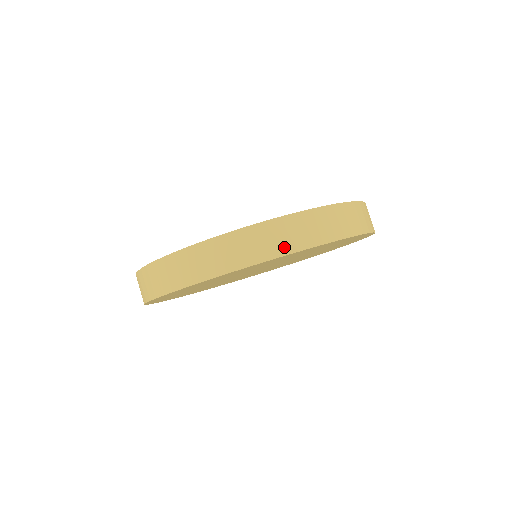
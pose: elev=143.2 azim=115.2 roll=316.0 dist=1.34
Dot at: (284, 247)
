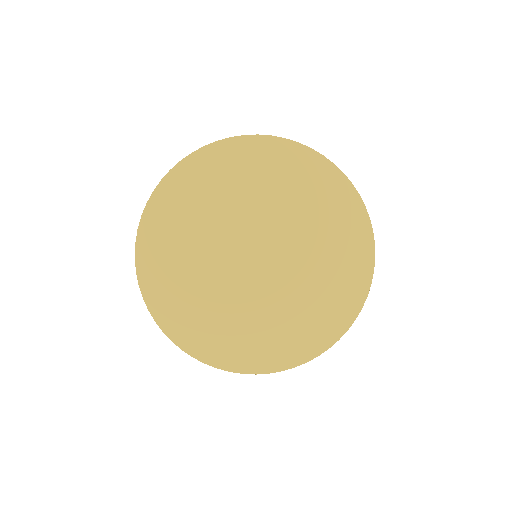
Dot at: (238, 137)
